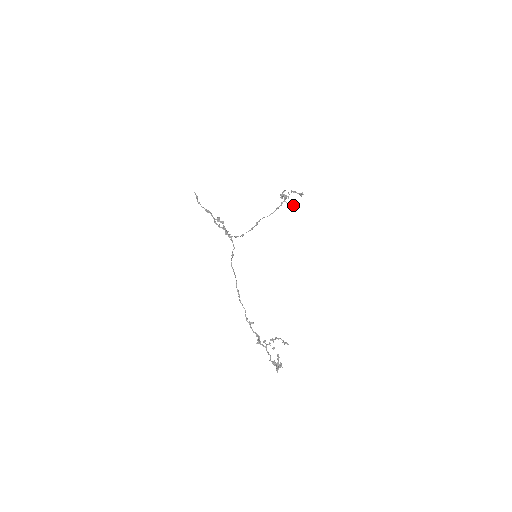
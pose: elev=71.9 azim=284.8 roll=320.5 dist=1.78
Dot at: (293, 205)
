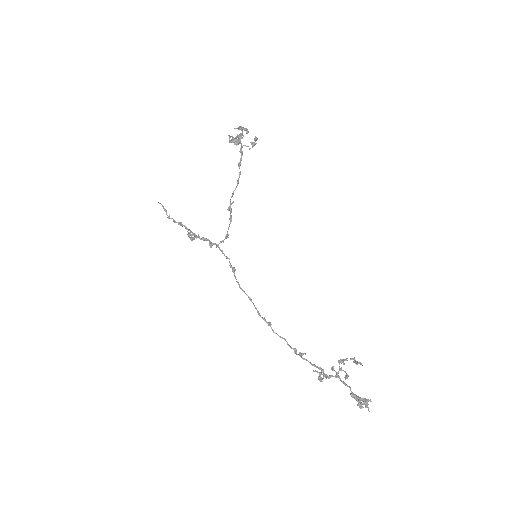
Dot at: (254, 145)
